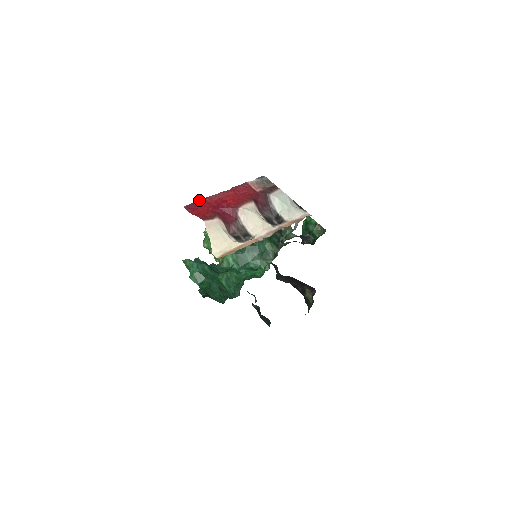
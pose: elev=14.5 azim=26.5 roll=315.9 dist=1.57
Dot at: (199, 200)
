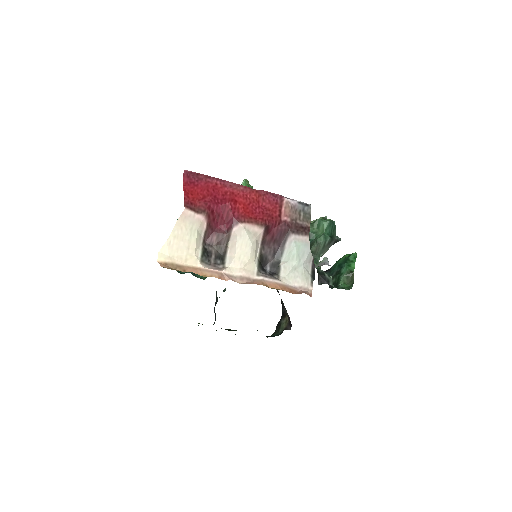
Dot at: (209, 176)
